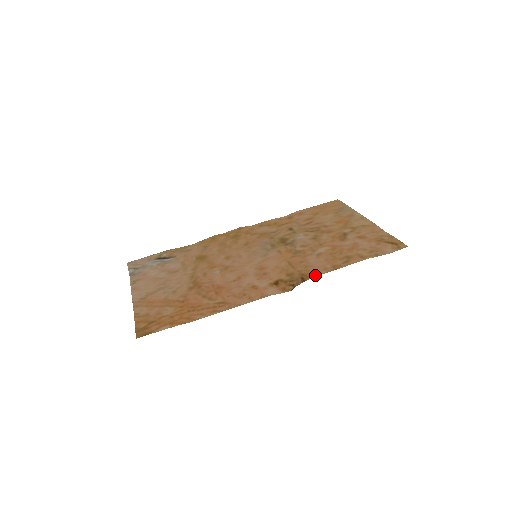
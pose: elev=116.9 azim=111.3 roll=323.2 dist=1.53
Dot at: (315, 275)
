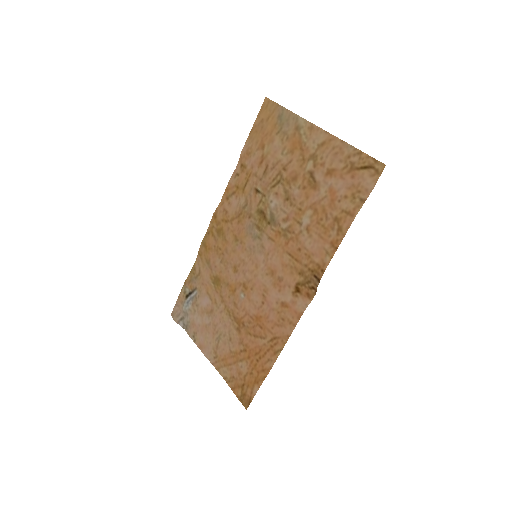
Dot at: (323, 269)
